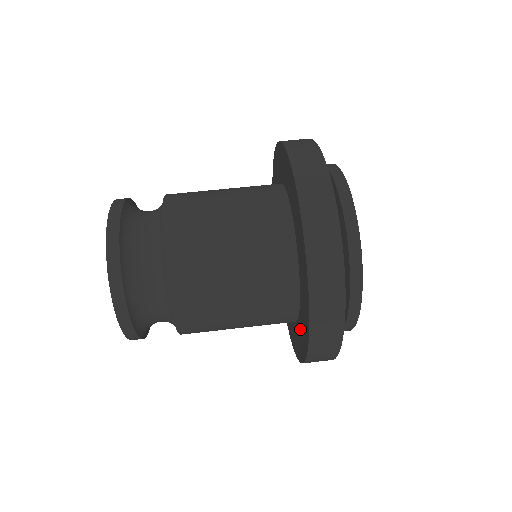
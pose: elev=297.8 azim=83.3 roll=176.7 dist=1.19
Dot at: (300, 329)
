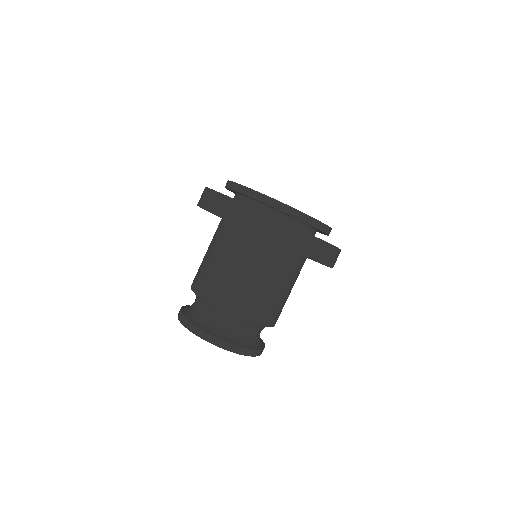
Dot at: occluded
